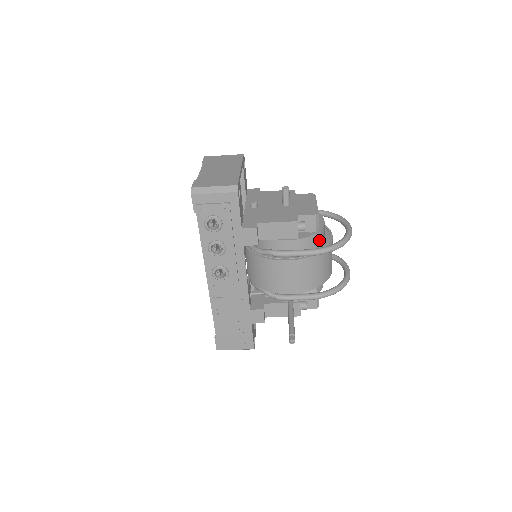
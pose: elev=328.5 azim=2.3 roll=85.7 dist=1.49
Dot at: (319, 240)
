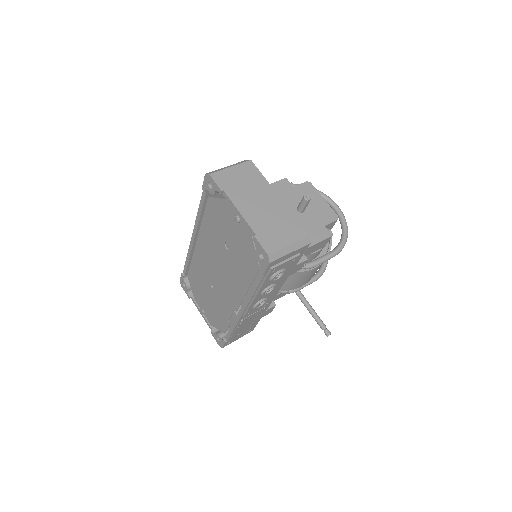
Dot at: occluded
